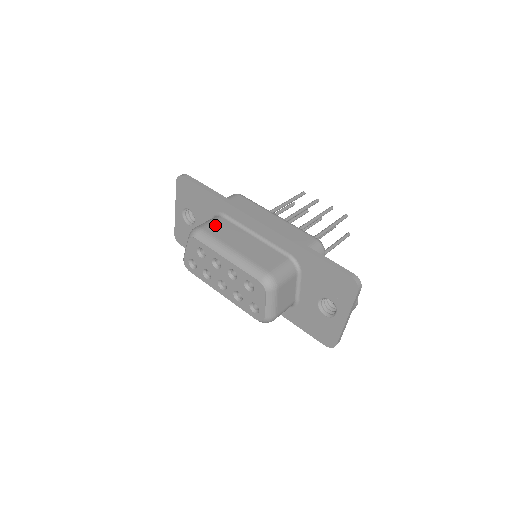
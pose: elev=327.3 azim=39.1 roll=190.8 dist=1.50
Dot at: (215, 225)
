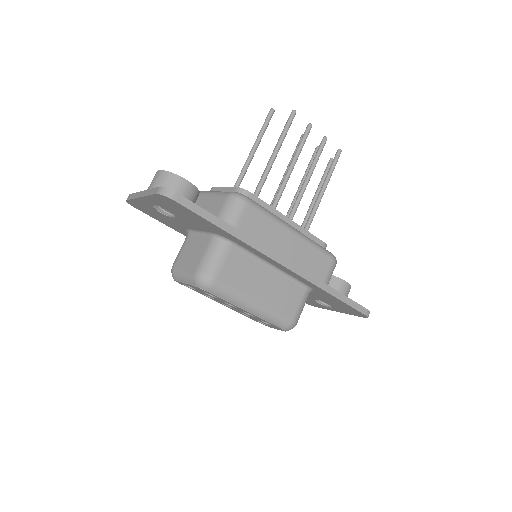
Dot at: (227, 267)
